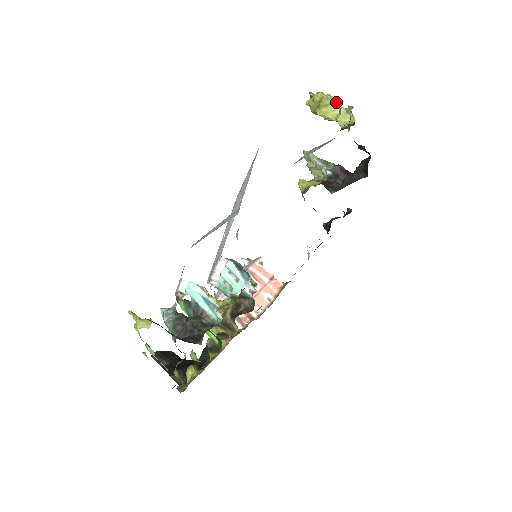
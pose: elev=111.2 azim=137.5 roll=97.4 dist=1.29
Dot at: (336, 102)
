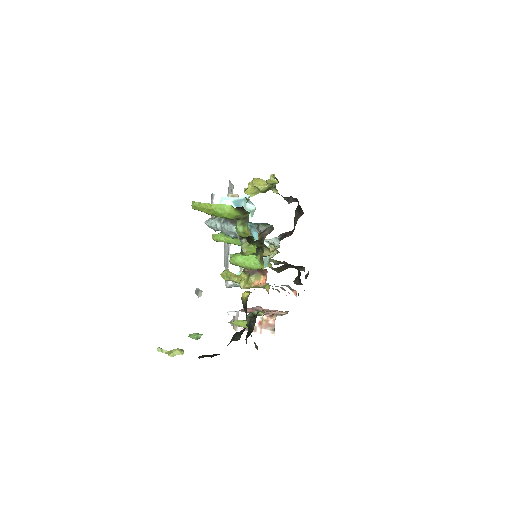
Dot at: (262, 180)
